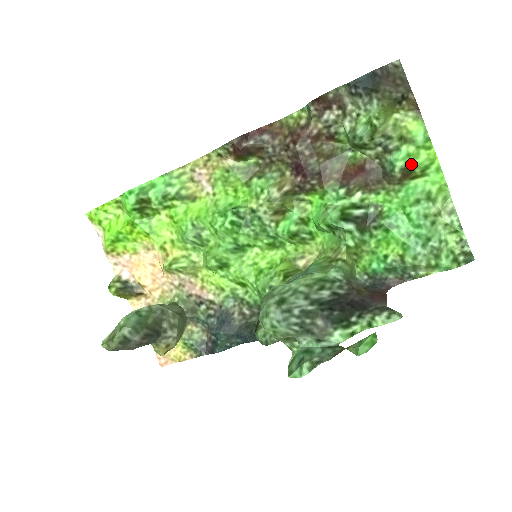
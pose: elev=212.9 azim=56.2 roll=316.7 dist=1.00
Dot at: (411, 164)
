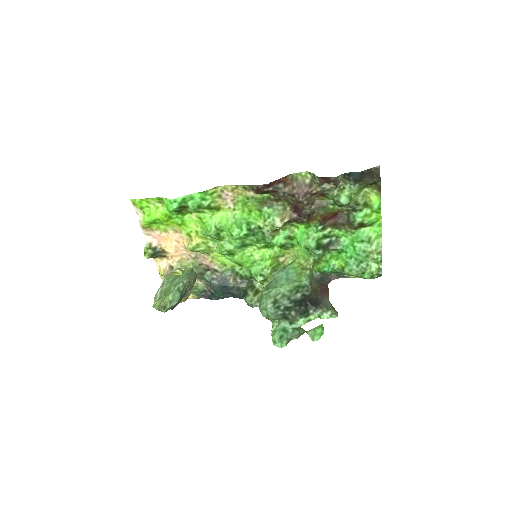
Dot at: (366, 221)
